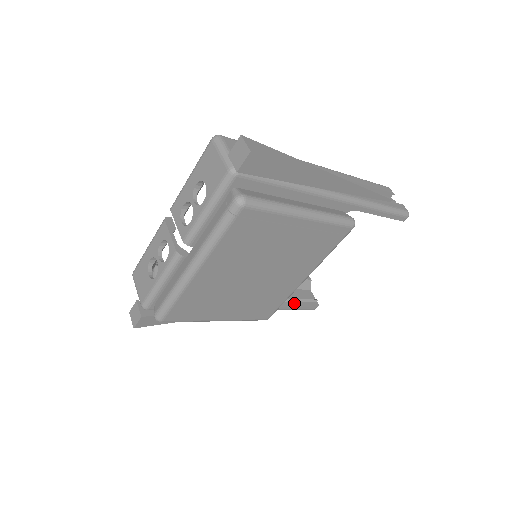
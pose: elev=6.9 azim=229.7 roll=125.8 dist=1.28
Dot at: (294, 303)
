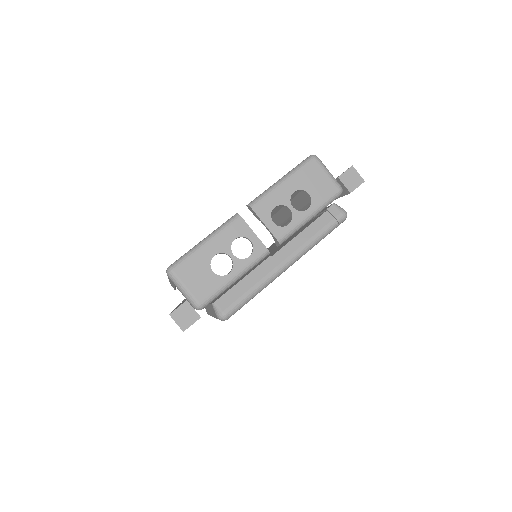
Dot at: occluded
